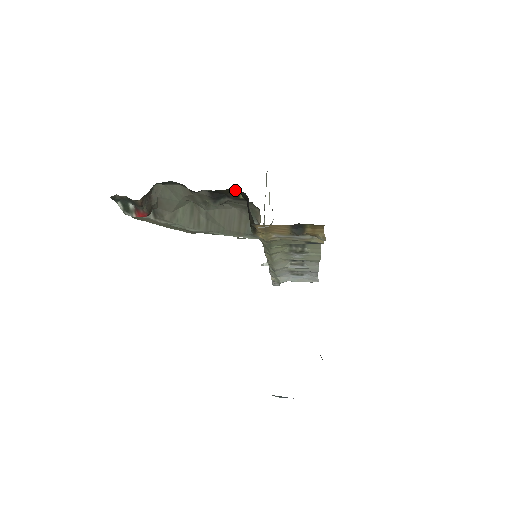
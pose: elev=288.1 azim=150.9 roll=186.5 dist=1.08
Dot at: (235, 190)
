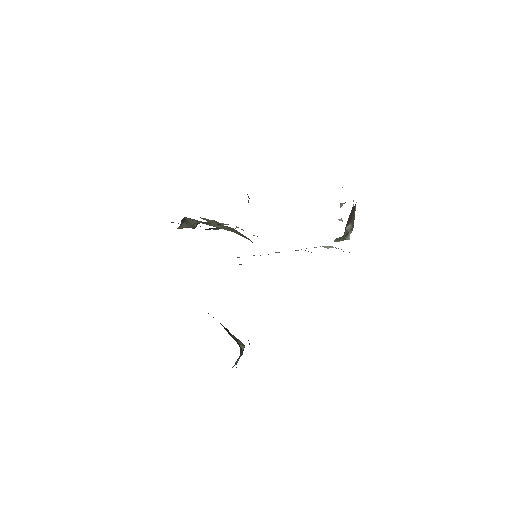
Dot at: occluded
